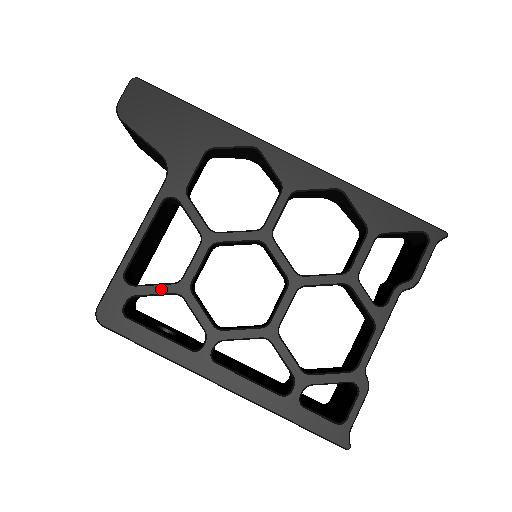
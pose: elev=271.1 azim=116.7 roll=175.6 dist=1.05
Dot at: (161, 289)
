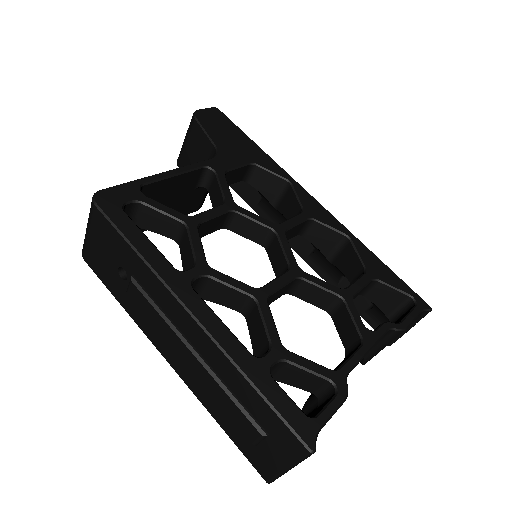
Dot at: (170, 211)
